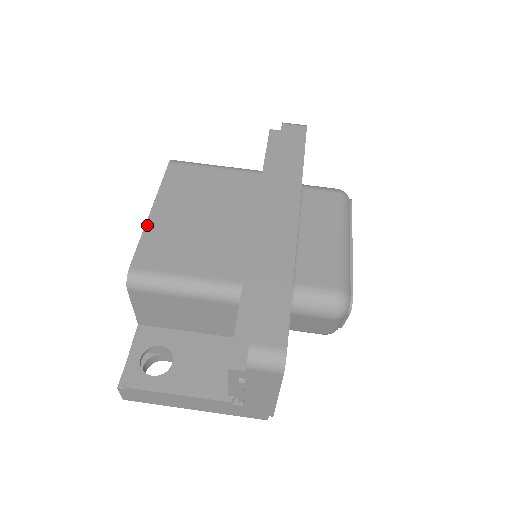
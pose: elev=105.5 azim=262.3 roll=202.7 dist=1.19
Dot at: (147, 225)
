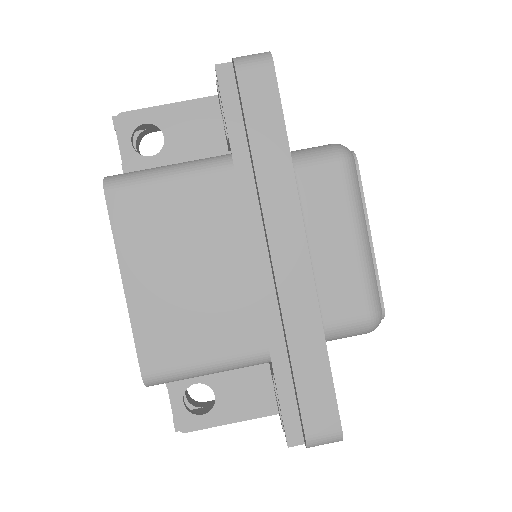
Dot at: (130, 309)
